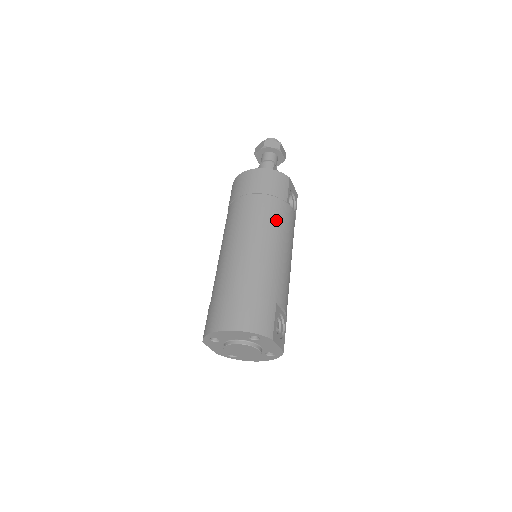
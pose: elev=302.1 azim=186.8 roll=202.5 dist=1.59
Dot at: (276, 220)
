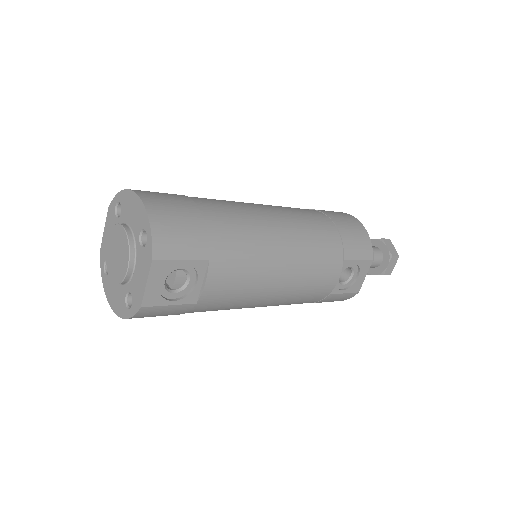
Dot at: (316, 245)
